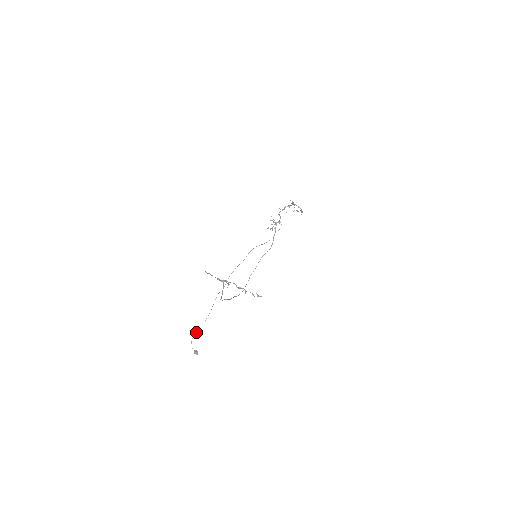
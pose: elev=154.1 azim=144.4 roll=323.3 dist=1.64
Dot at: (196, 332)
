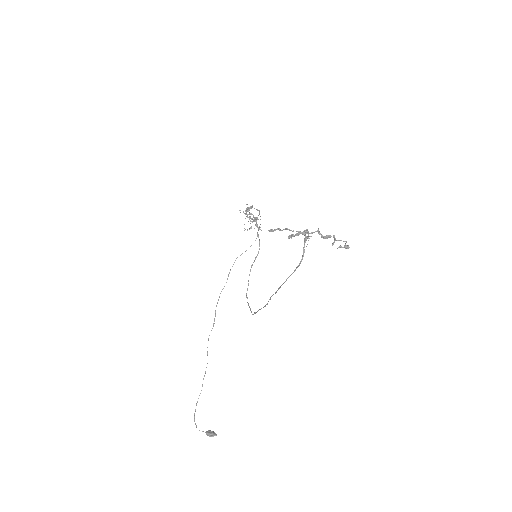
Dot at: occluded
